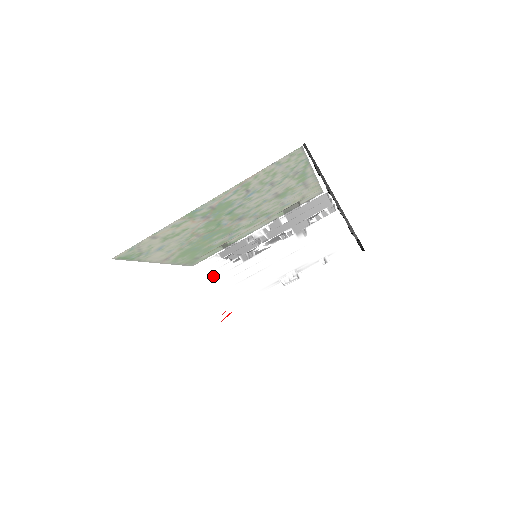
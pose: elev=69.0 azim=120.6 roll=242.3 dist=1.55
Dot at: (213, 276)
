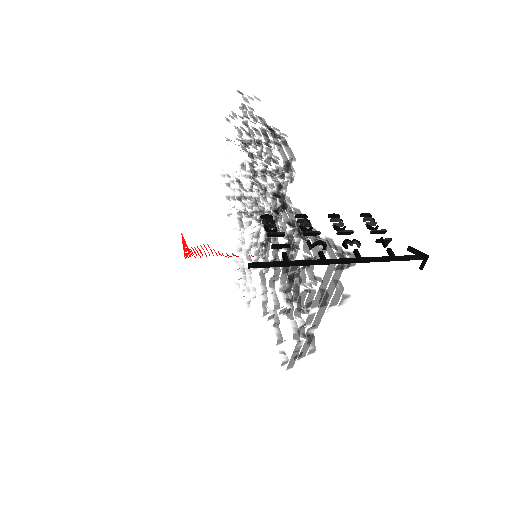
Dot at: occluded
